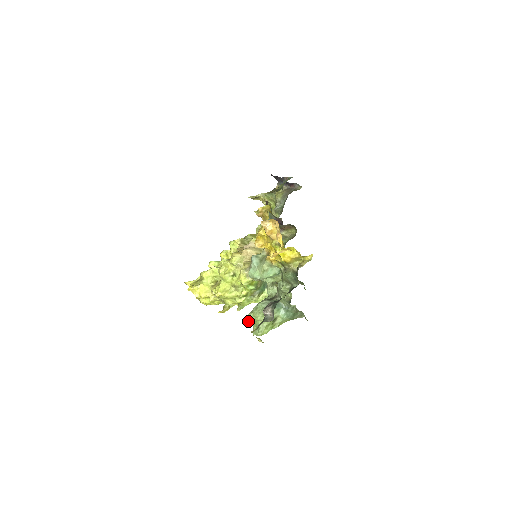
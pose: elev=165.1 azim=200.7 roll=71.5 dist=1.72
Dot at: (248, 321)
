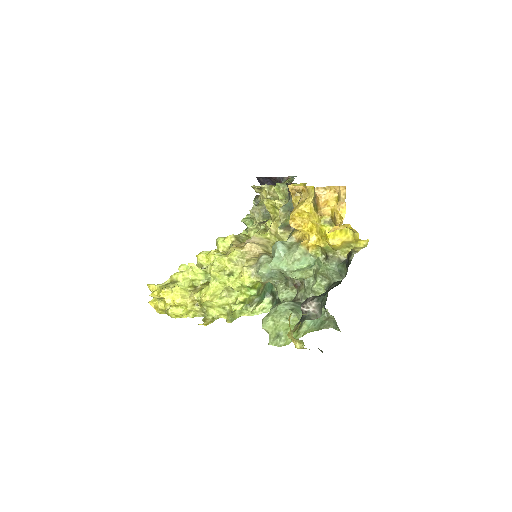
Dot at: (263, 327)
